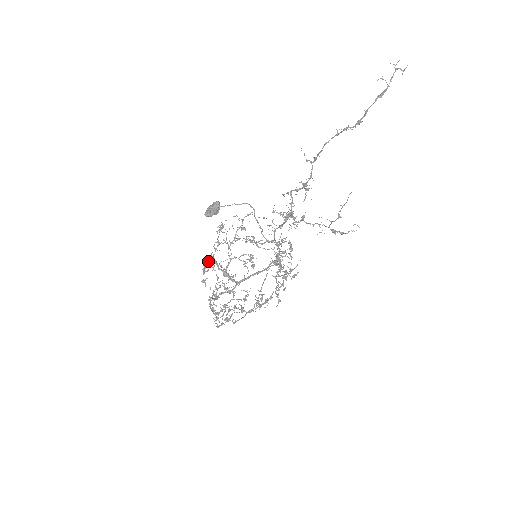
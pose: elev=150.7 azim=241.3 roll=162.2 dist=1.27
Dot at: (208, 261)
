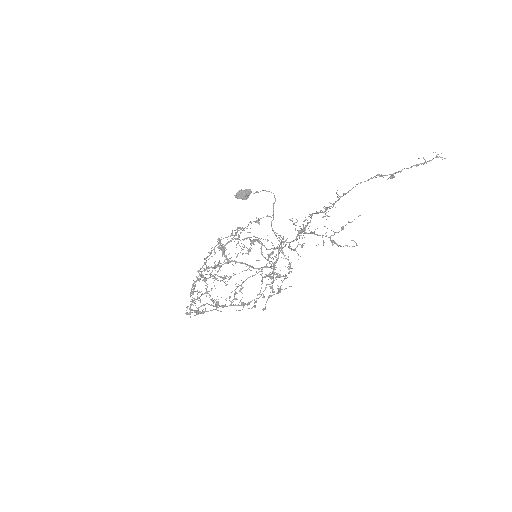
Dot at: occluded
